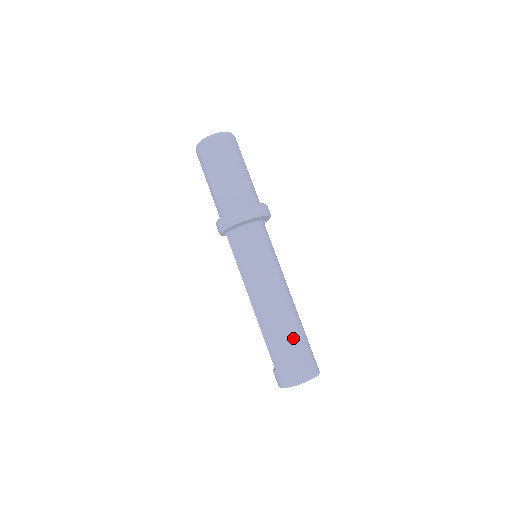
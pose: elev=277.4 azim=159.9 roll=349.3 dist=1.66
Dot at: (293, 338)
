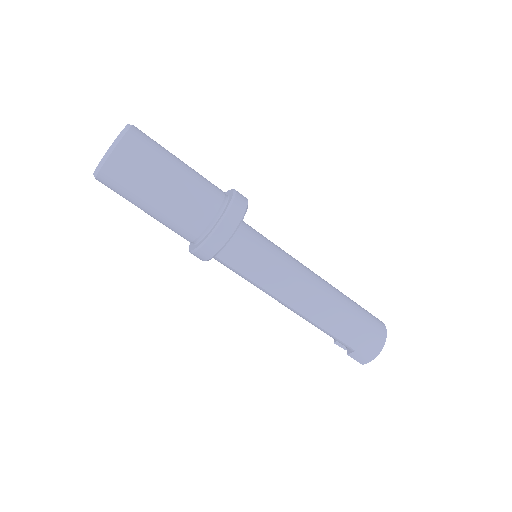
Dot at: (352, 306)
